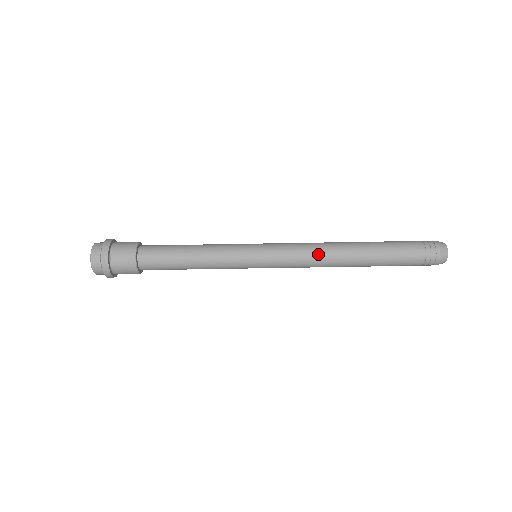
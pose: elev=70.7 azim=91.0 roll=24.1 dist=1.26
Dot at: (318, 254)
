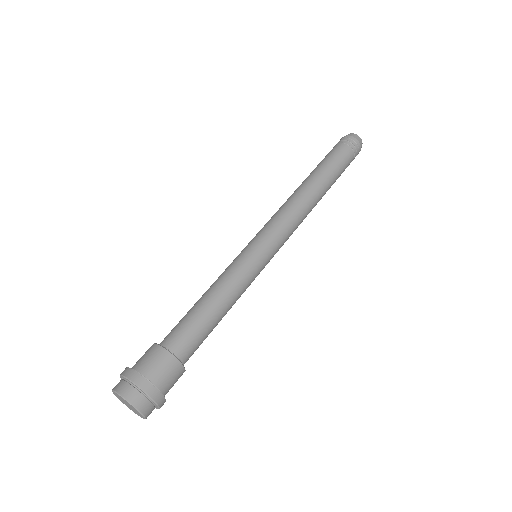
Dot at: (285, 204)
